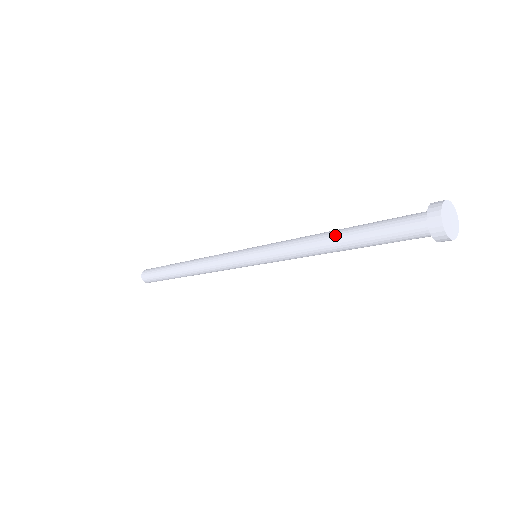
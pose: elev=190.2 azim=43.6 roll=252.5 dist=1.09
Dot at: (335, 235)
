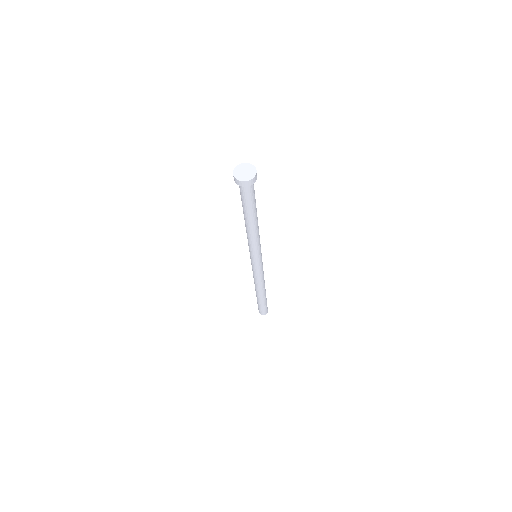
Dot at: (245, 220)
